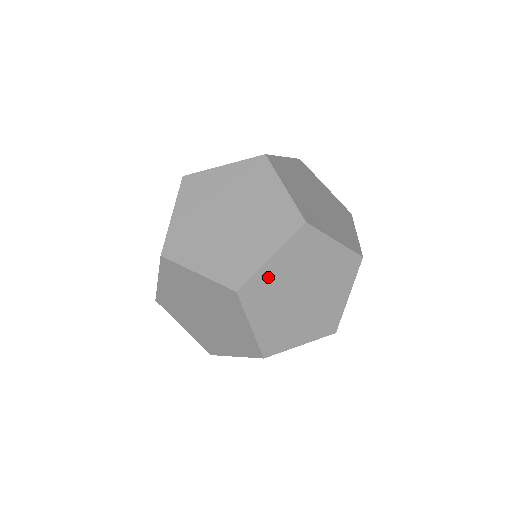
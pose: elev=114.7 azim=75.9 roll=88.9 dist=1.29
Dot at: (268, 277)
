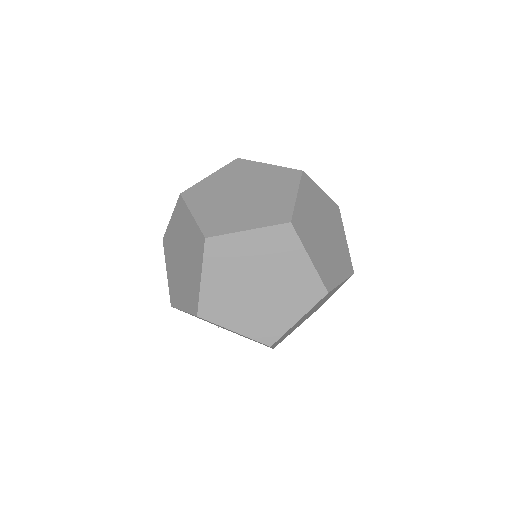
Dot at: (237, 245)
